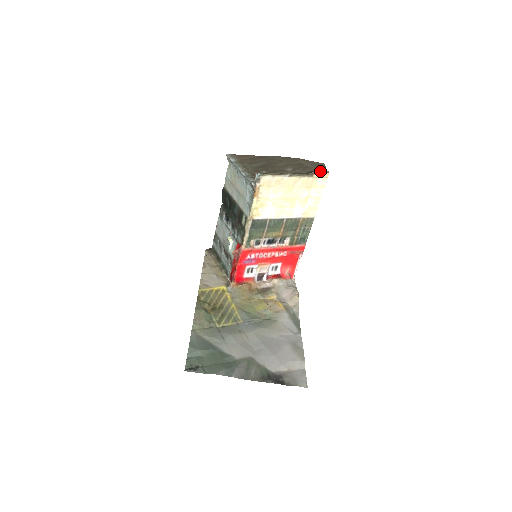
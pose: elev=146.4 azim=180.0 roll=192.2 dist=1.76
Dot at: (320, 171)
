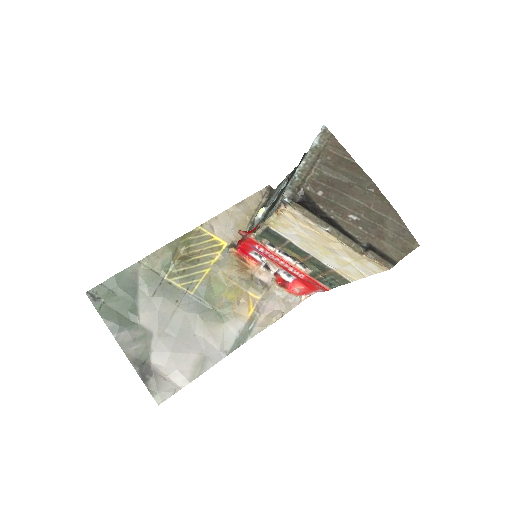
Dot at: (378, 257)
